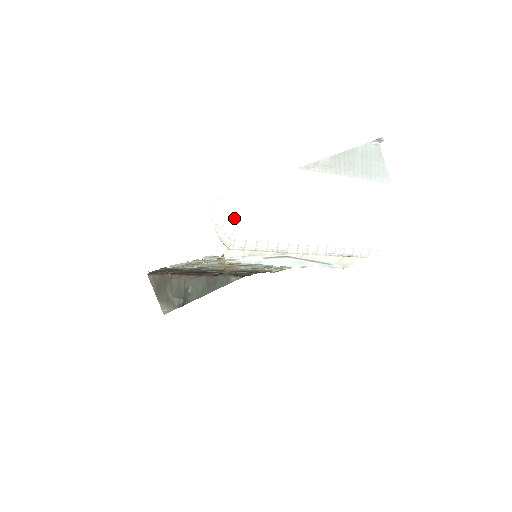
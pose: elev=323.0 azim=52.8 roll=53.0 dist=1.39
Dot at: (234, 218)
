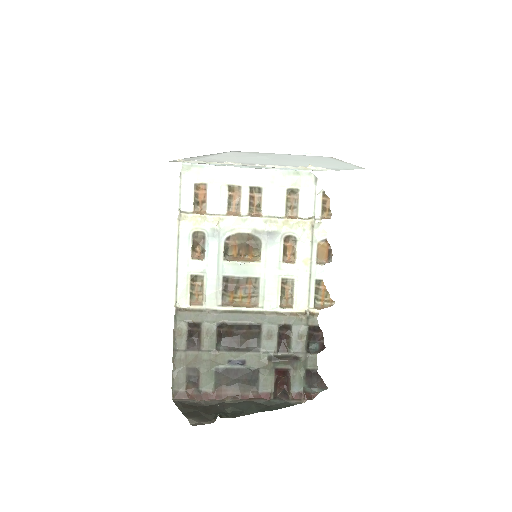
Dot at: occluded
